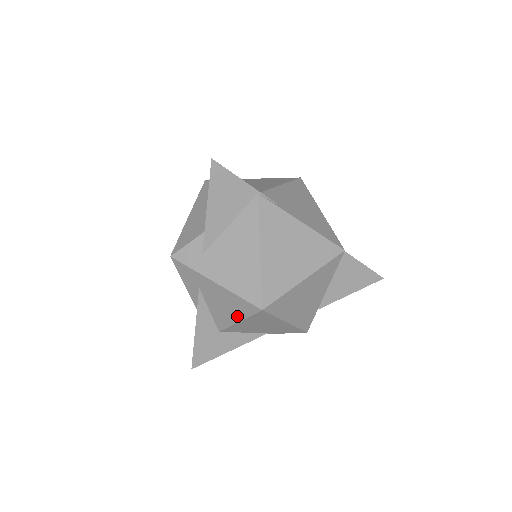
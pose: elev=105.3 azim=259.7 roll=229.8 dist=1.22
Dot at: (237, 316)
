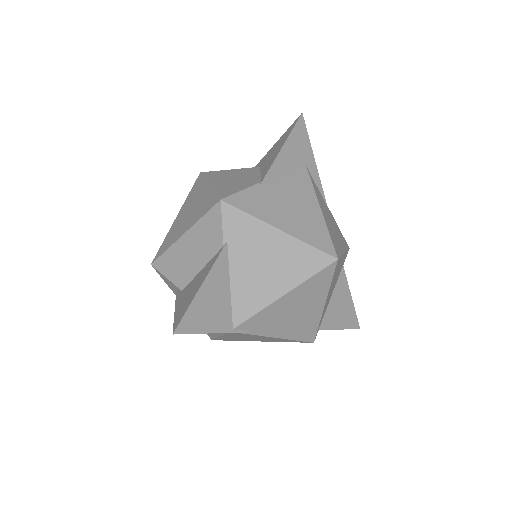
Dot at: occluded
